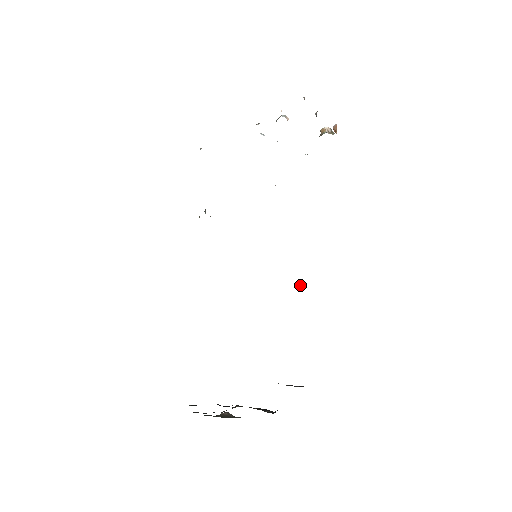
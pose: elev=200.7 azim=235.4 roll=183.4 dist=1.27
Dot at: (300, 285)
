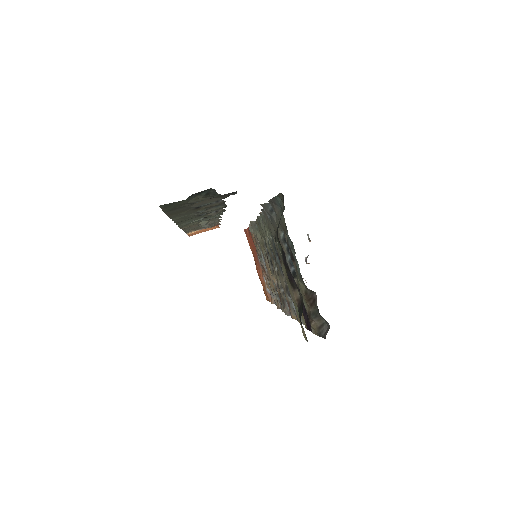
Dot at: occluded
